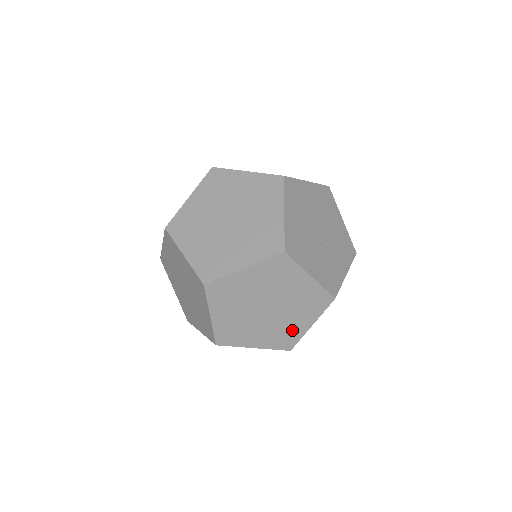
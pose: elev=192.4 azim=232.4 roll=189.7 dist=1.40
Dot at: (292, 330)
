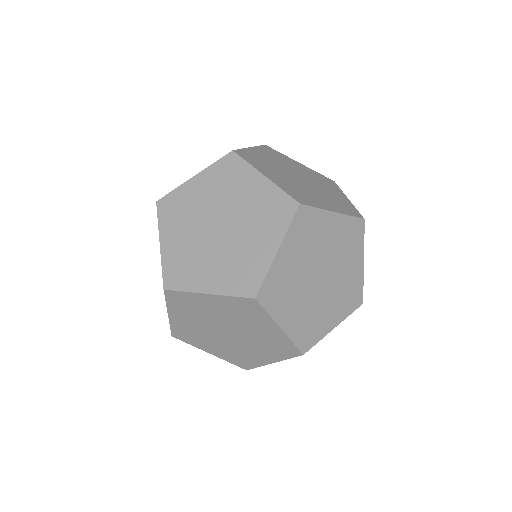
Dot at: (320, 323)
